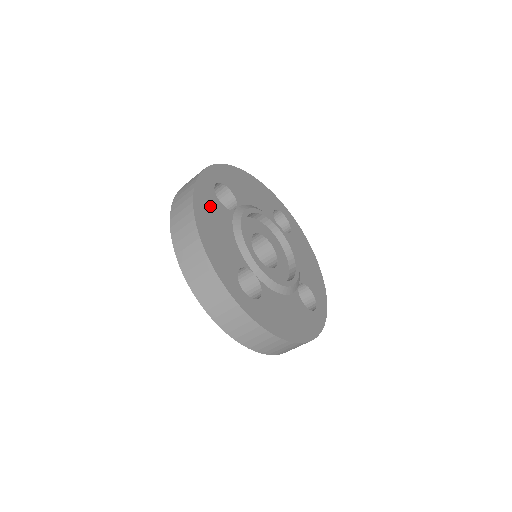
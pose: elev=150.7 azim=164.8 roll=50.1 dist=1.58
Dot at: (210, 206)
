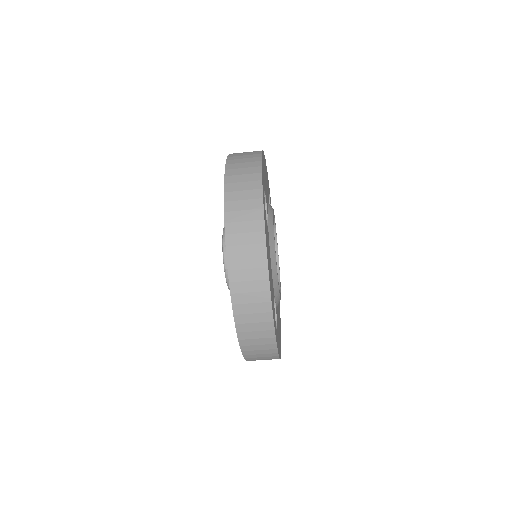
Dot at: occluded
